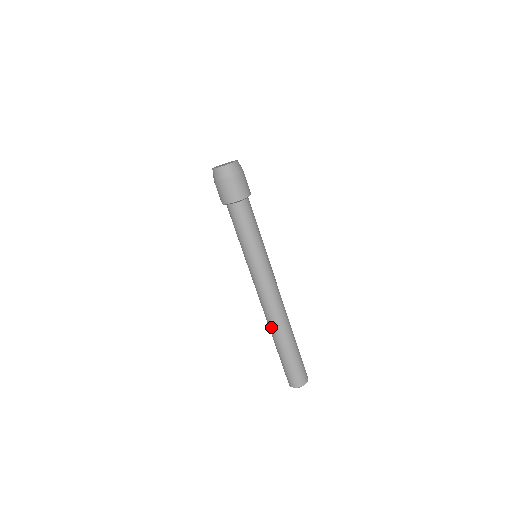
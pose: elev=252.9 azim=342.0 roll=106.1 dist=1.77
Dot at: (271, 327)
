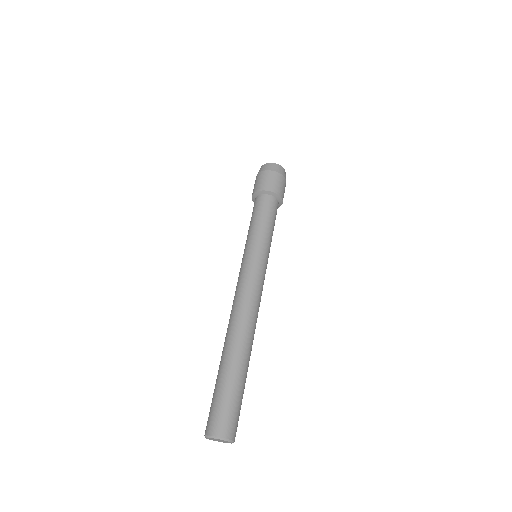
Dot at: (237, 334)
